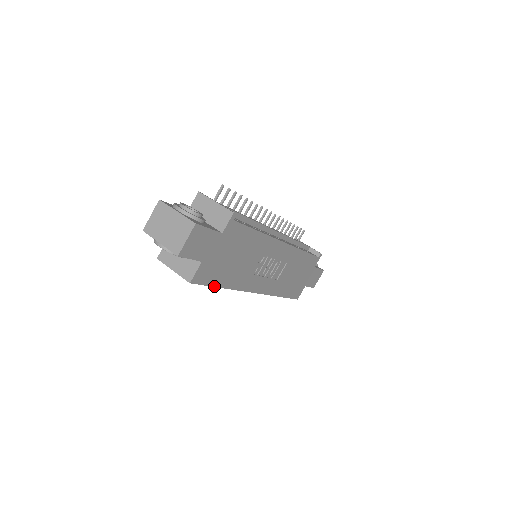
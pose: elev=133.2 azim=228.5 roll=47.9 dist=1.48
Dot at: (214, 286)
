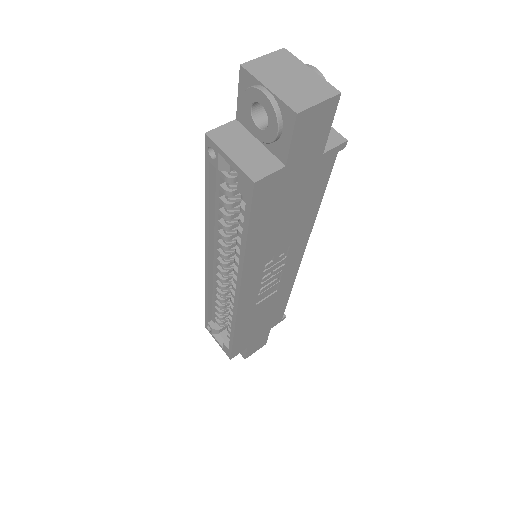
Dot at: (248, 228)
